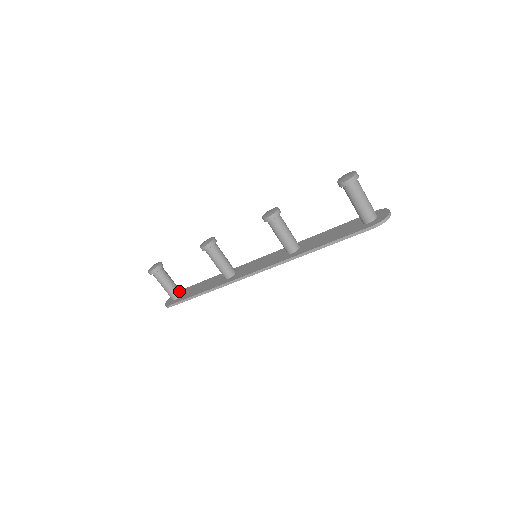
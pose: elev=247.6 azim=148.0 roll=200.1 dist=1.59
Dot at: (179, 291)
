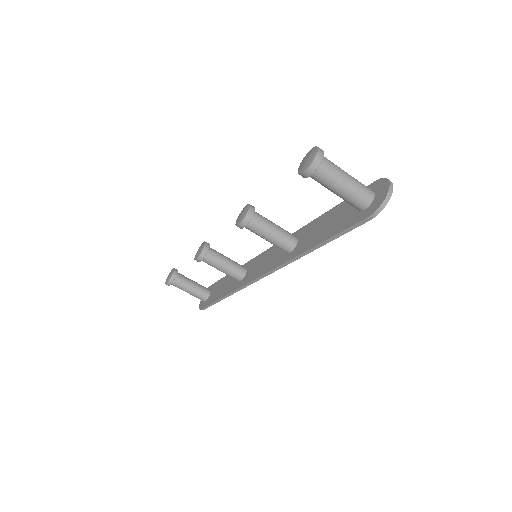
Dot at: (206, 292)
